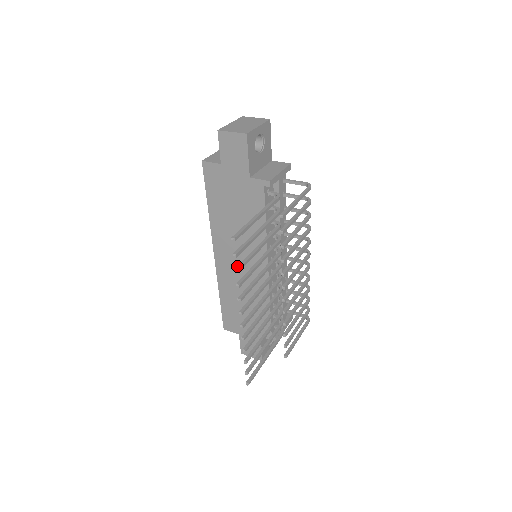
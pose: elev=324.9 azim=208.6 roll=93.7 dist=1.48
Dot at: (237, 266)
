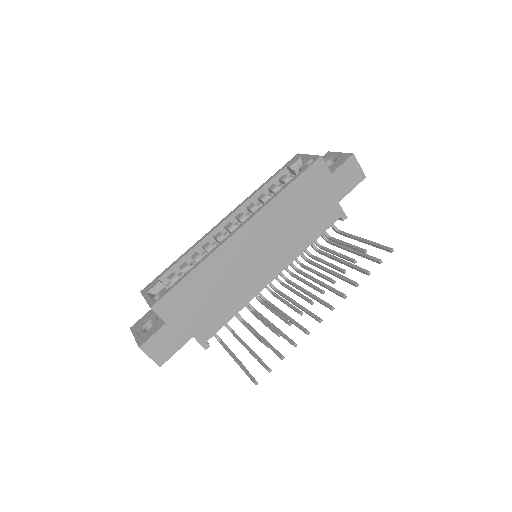
Dot at: occluded
